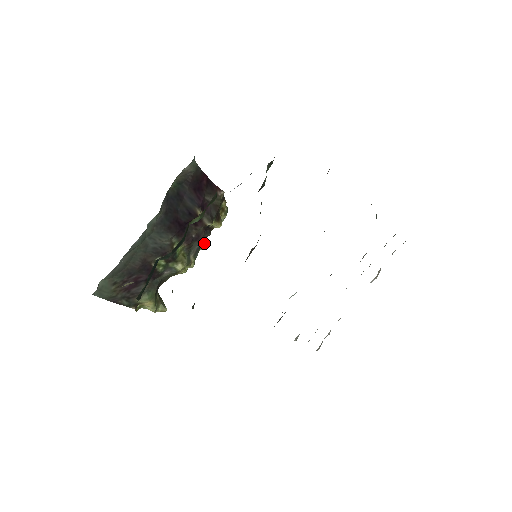
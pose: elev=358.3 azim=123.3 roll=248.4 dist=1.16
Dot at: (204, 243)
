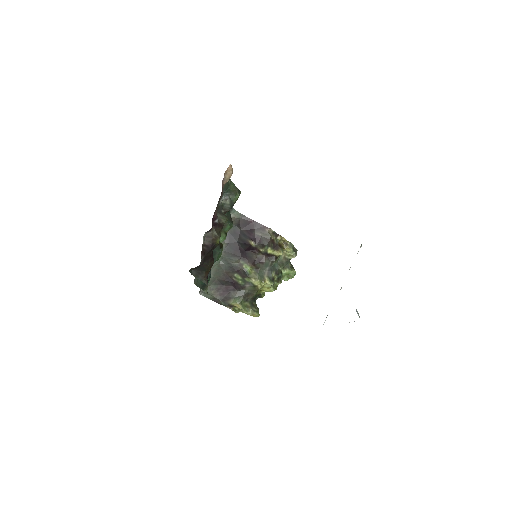
Dot at: (291, 272)
